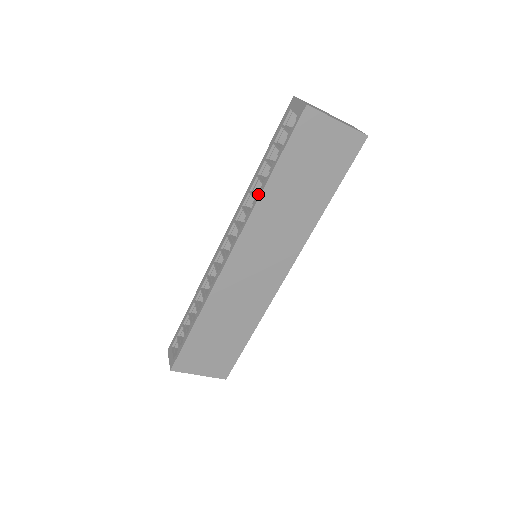
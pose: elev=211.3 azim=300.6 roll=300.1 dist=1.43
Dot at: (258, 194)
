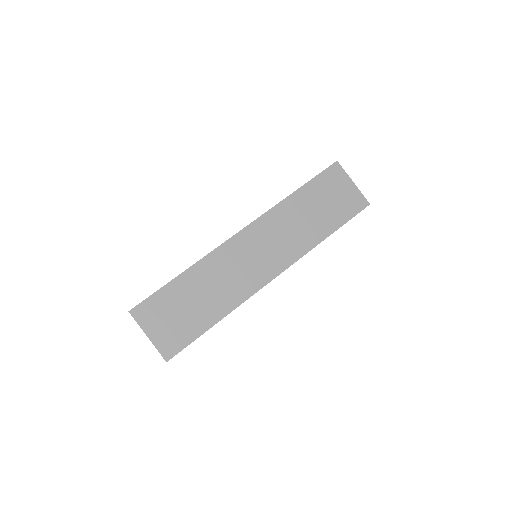
Dot at: (283, 200)
